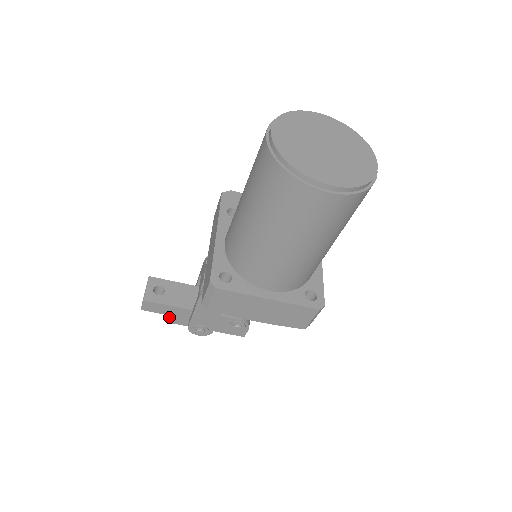
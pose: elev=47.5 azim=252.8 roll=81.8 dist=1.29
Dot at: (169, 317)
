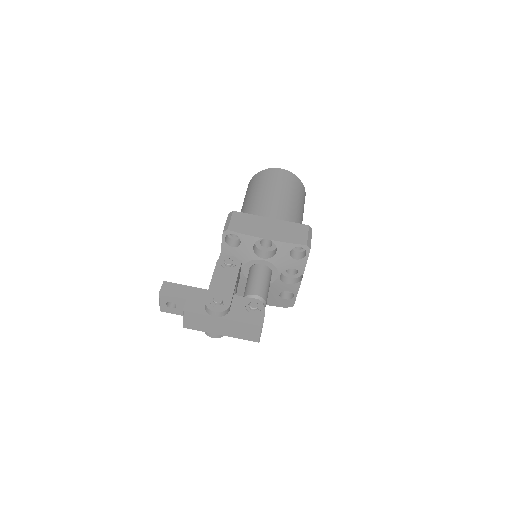
Dot at: (184, 305)
